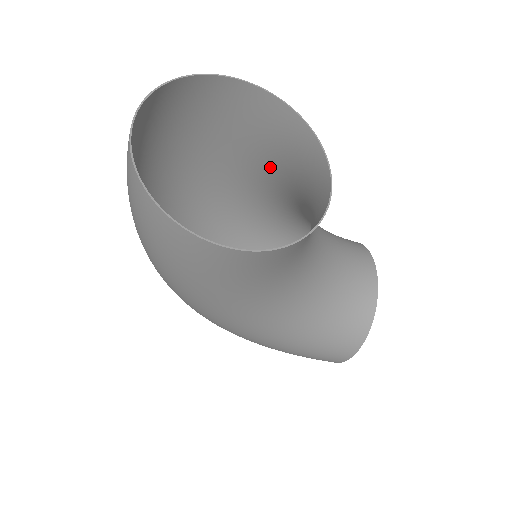
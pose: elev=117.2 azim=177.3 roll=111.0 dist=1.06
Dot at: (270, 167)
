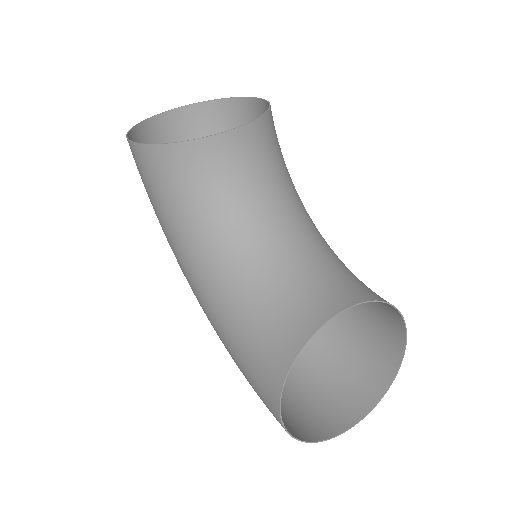
Dot at: occluded
